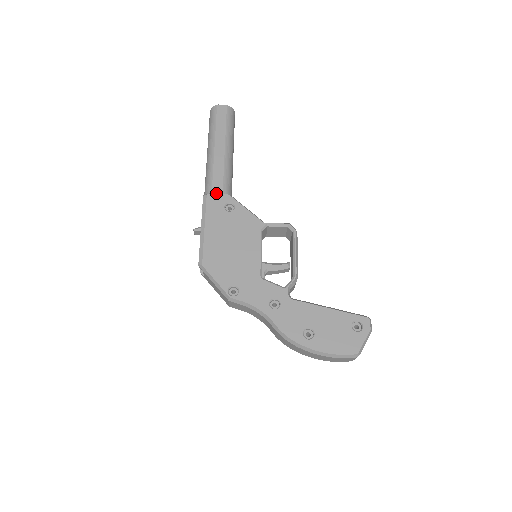
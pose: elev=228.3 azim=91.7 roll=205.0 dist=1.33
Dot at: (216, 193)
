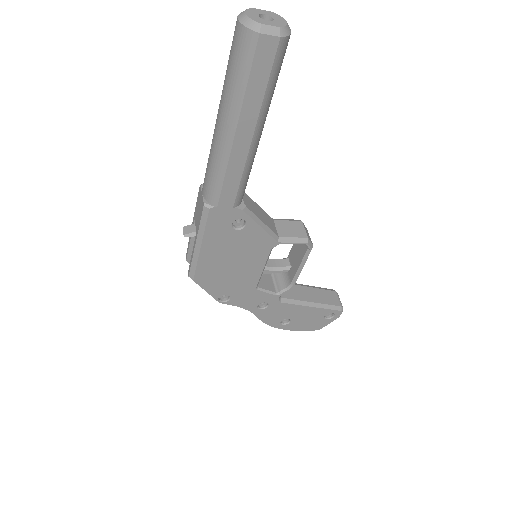
Dot at: (224, 207)
